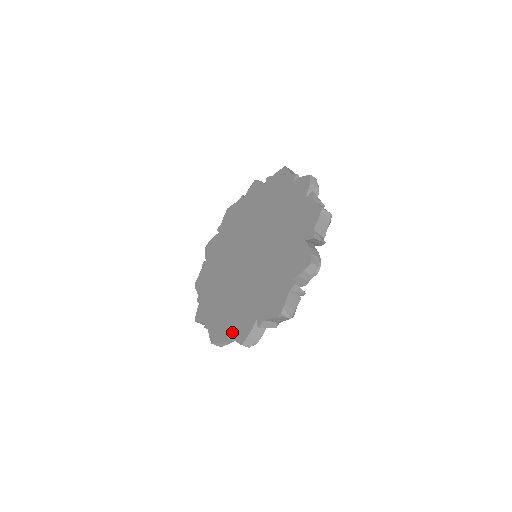
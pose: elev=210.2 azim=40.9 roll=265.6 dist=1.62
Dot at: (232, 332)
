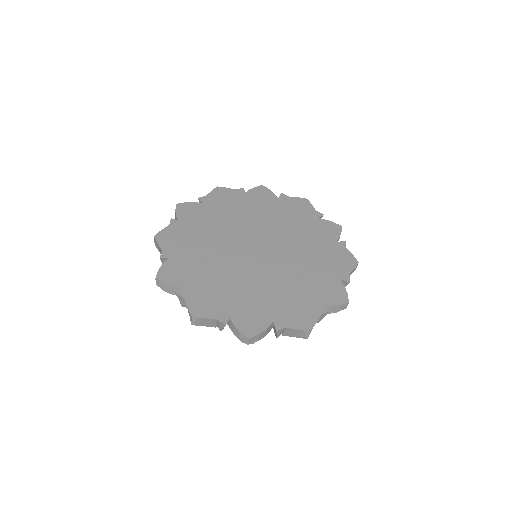
Dot at: (232, 319)
